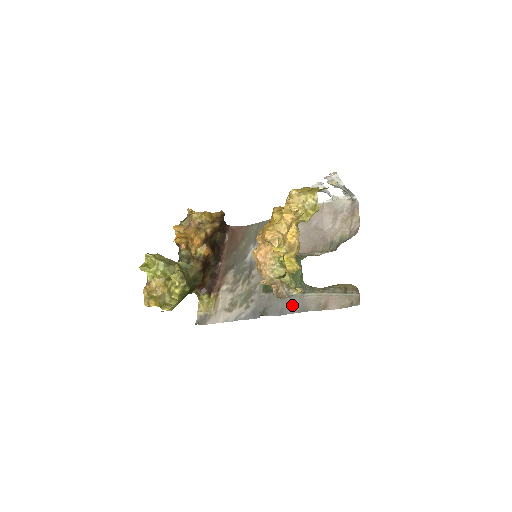
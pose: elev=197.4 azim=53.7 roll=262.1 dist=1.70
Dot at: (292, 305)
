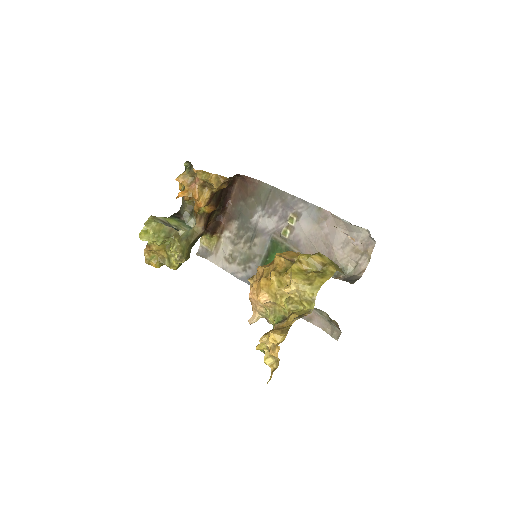
Dot at: occluded
